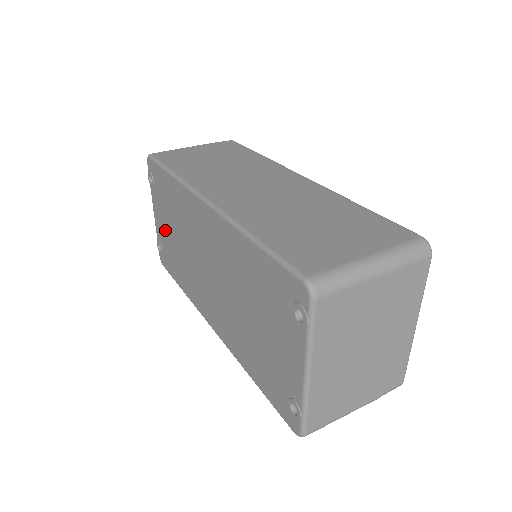
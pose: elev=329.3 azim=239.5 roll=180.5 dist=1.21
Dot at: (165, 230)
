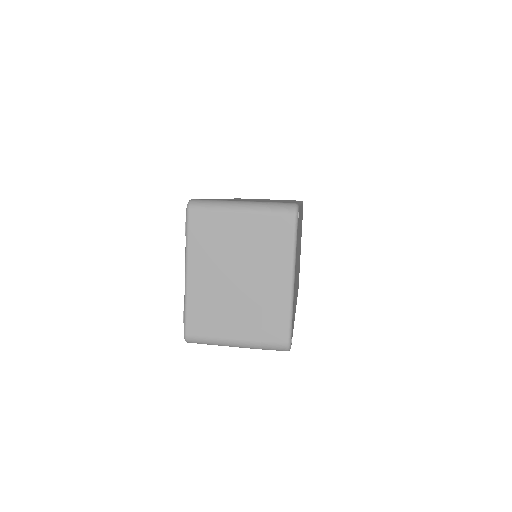
Dot at: occluded
